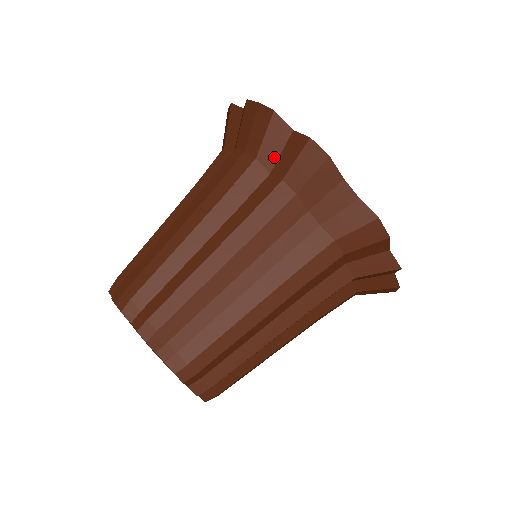
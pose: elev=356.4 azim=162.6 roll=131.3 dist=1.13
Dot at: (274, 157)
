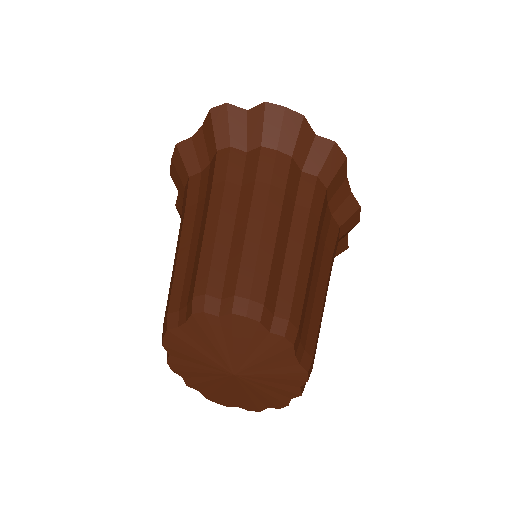
Dot at: (304, 157)
